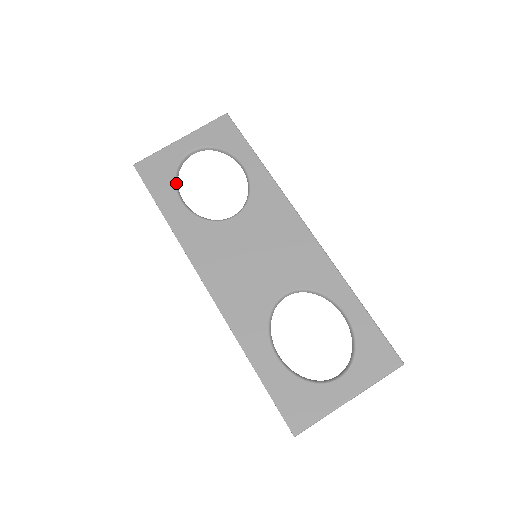
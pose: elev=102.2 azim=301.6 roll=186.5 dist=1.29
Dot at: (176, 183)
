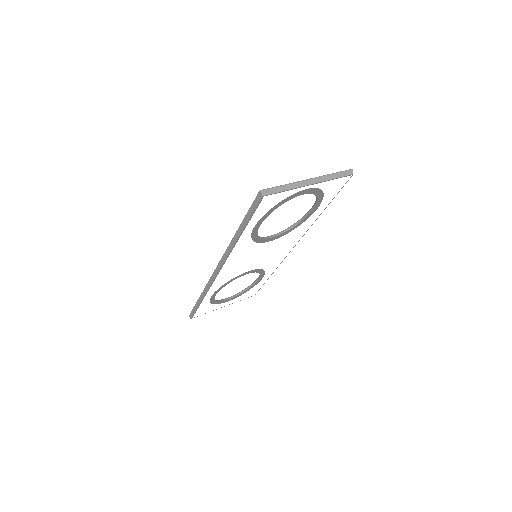
Dot at: occluded
